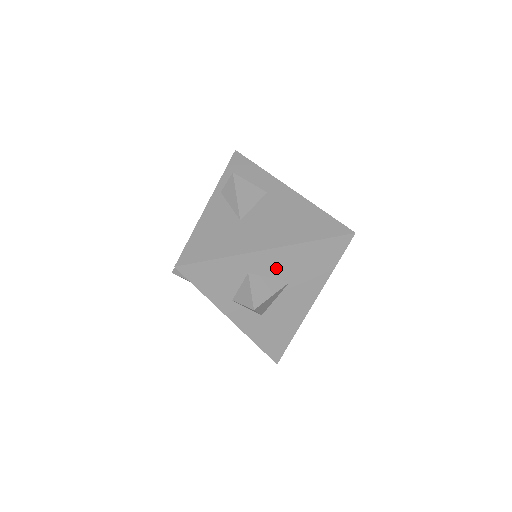
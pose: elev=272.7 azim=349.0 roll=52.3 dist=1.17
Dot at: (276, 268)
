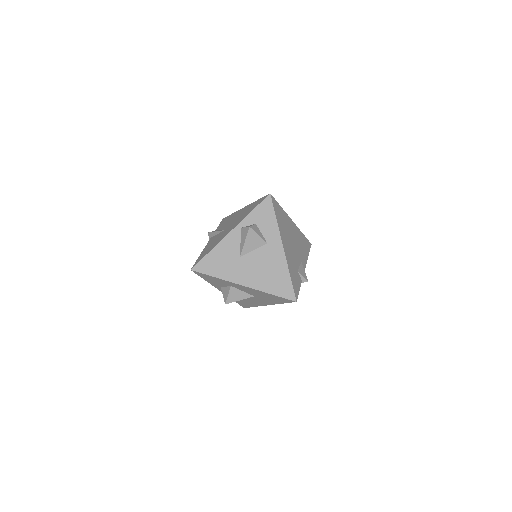
Dot at: (247, 291)
